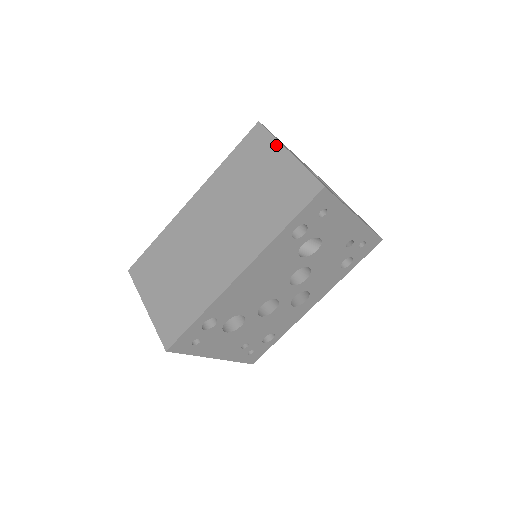
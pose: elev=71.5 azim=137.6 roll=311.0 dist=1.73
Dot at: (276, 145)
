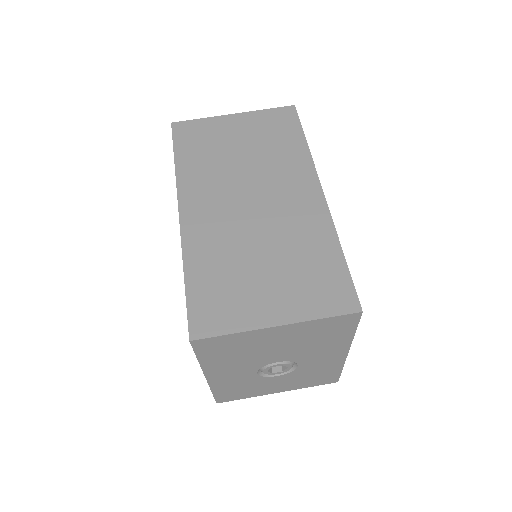
Dot at: (215, 119)
